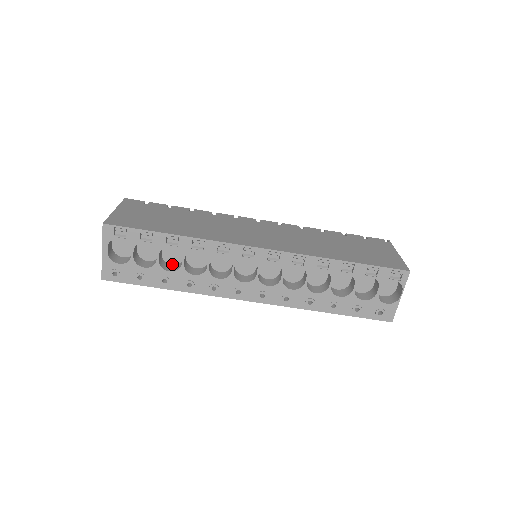
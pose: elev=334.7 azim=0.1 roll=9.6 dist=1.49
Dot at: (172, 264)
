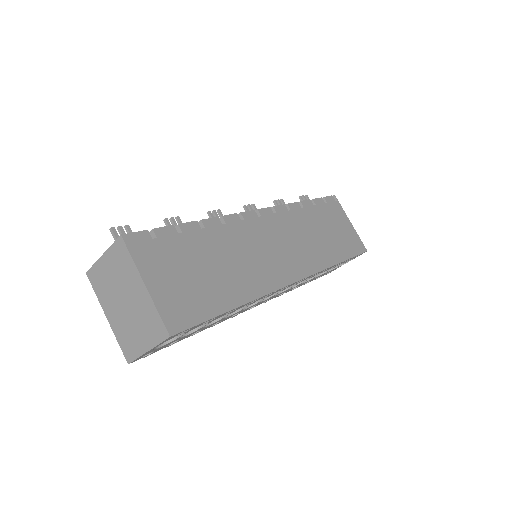
Dot at: occluded
